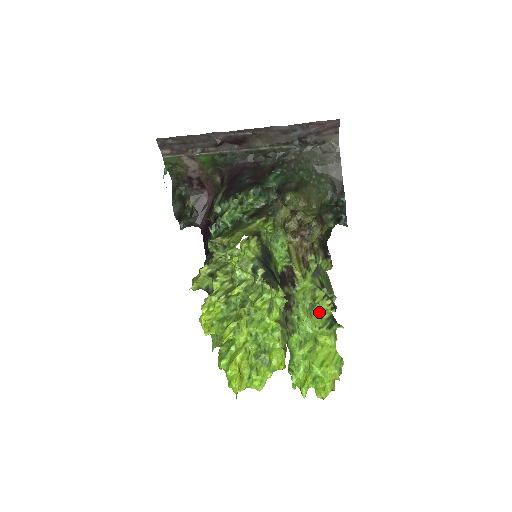
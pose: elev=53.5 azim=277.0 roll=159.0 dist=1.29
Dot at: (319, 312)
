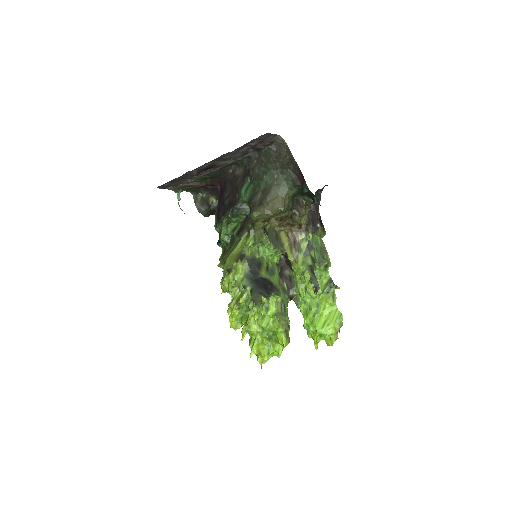
Dot at: (319, 280)
